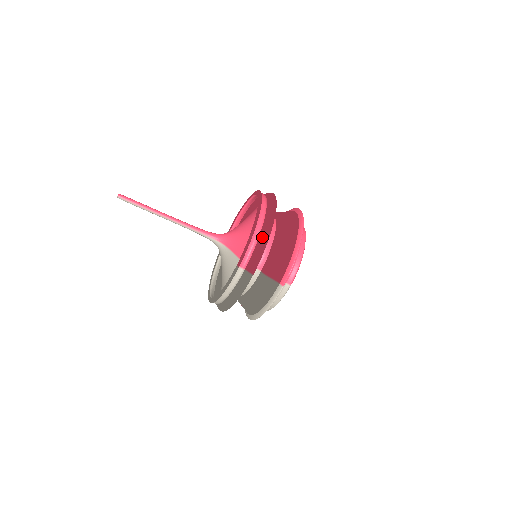
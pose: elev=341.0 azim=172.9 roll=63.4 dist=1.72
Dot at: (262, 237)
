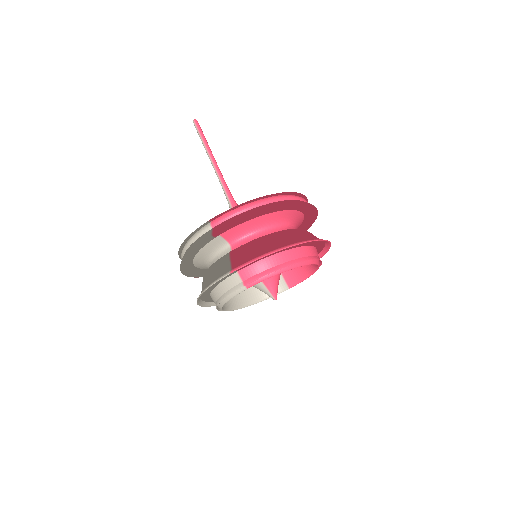
Dot at: (251, 211)
